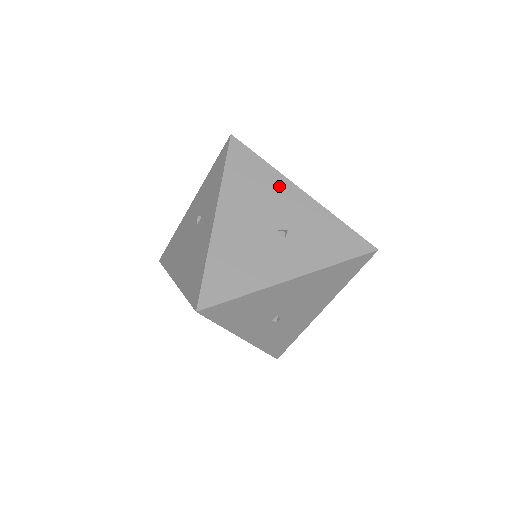
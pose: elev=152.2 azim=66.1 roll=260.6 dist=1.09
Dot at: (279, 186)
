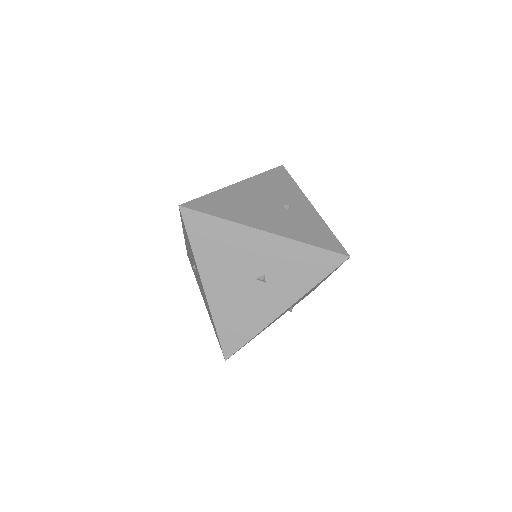
Dot at: (242, 237)
